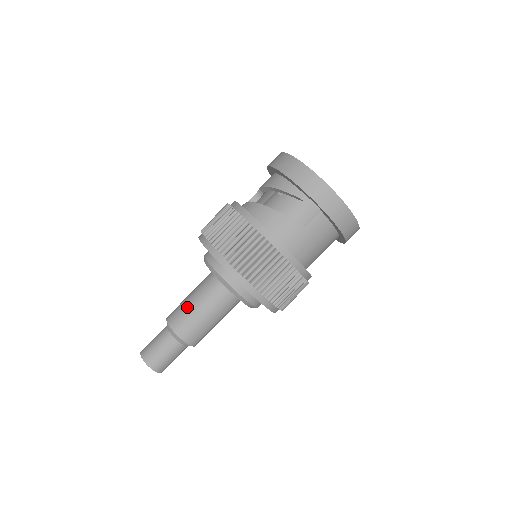
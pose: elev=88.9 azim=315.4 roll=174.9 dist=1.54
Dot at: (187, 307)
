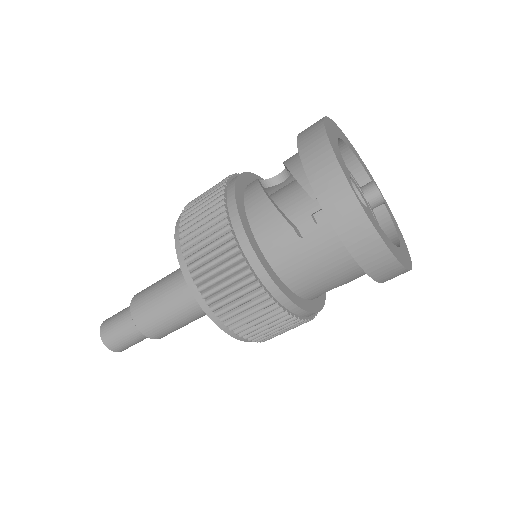
Dot at: (153, 290)
